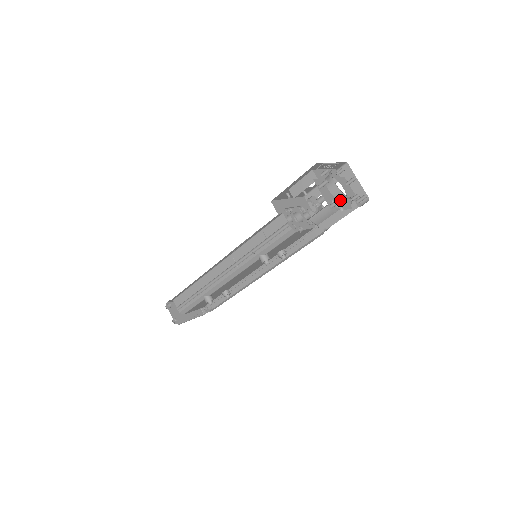
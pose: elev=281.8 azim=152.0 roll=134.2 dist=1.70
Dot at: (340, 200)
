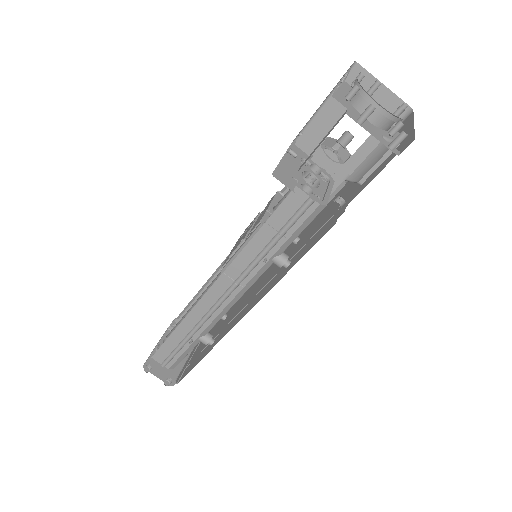
Dot at: (396, 130)
